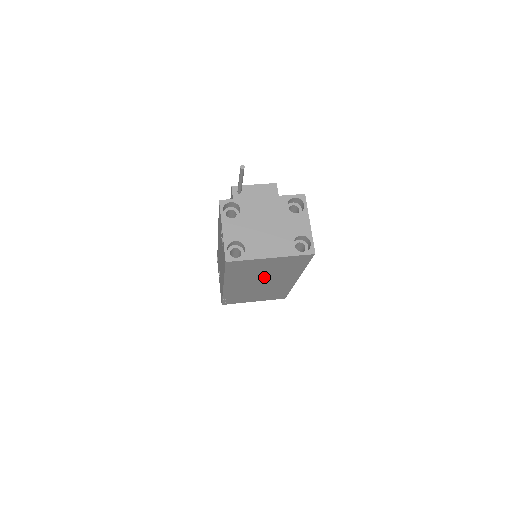
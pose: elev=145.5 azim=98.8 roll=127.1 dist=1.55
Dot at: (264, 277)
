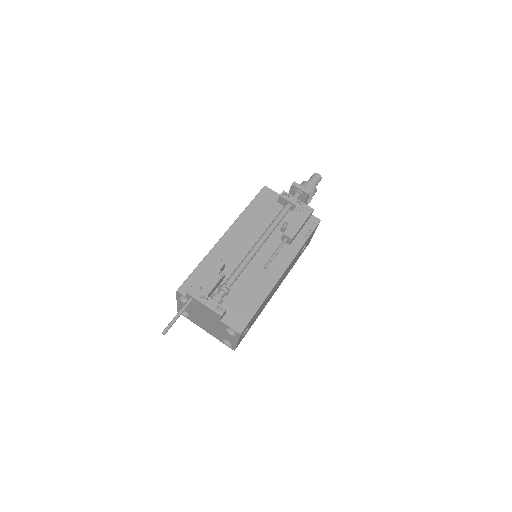
Dot at: occluded
